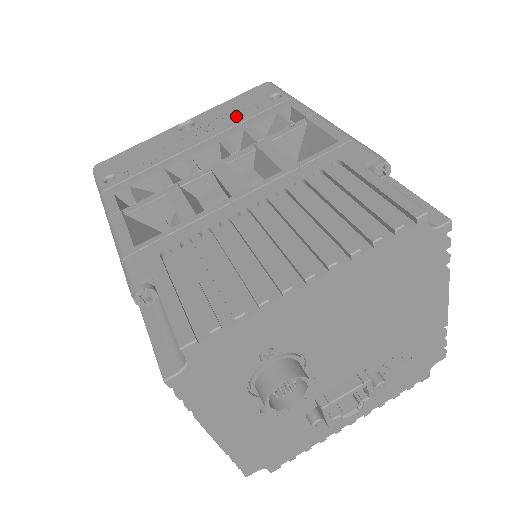
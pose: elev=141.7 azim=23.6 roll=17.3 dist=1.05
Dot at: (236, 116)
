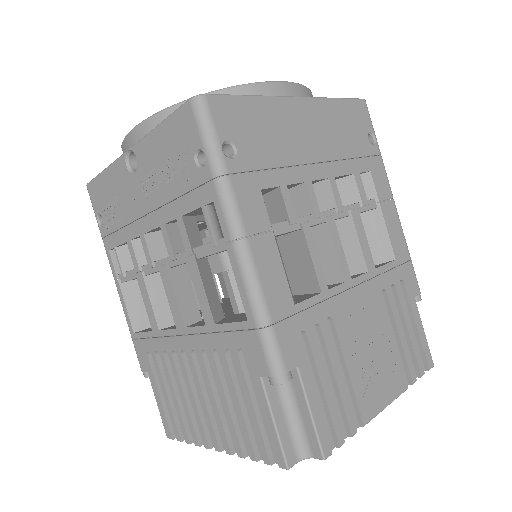
Dot at: (167, 180)
